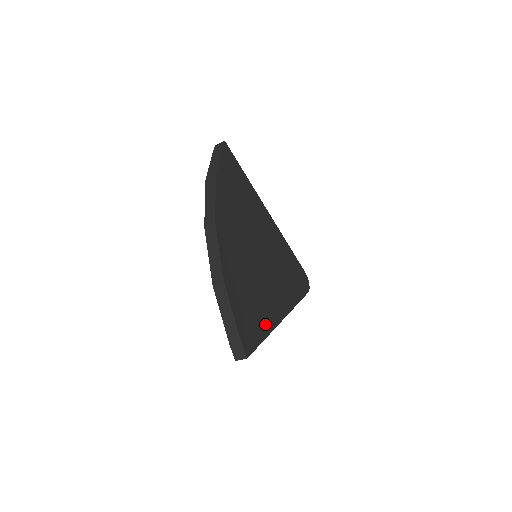
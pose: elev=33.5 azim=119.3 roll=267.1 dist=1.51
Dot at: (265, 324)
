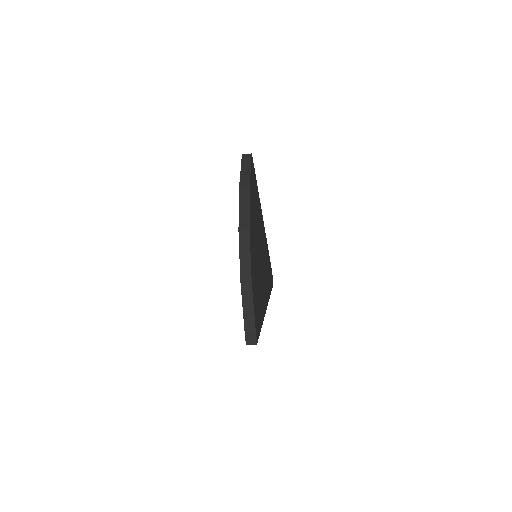
Dot at: (261, 316)
